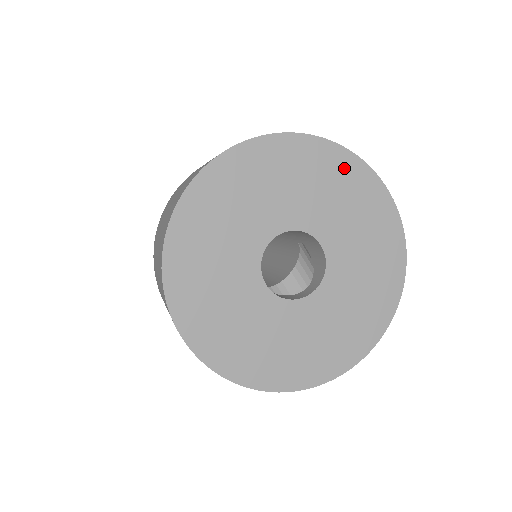
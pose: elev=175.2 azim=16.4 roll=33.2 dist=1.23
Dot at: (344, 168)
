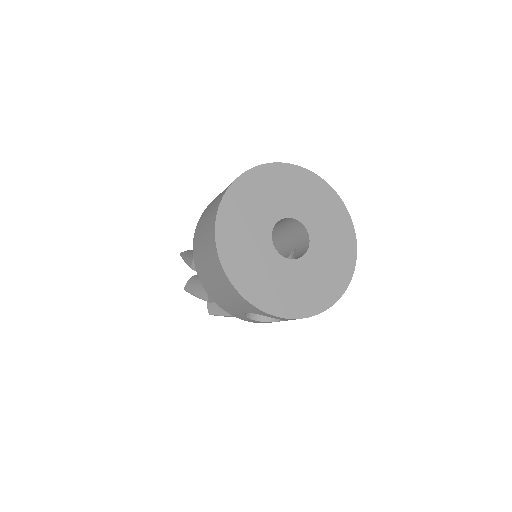
Dot at: (344, 224)
